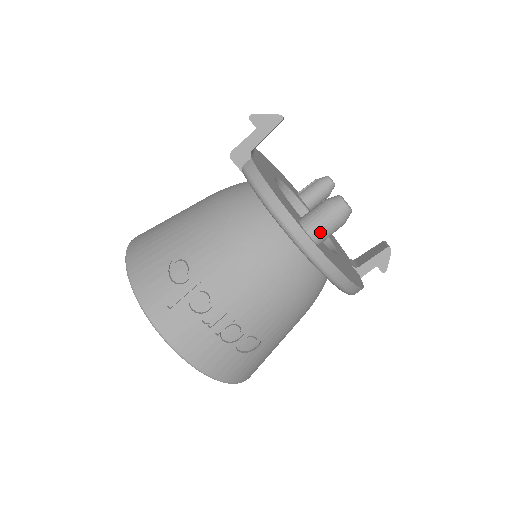
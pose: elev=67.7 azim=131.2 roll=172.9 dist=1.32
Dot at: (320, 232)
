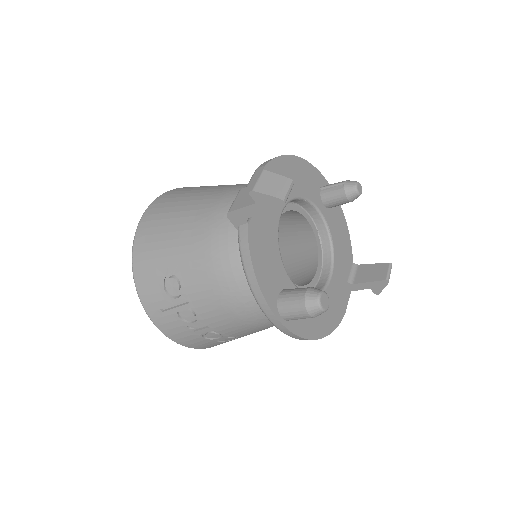
Dot at: (292, 318)
